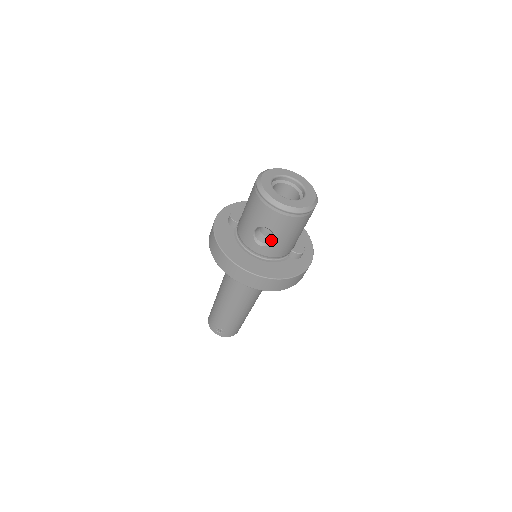
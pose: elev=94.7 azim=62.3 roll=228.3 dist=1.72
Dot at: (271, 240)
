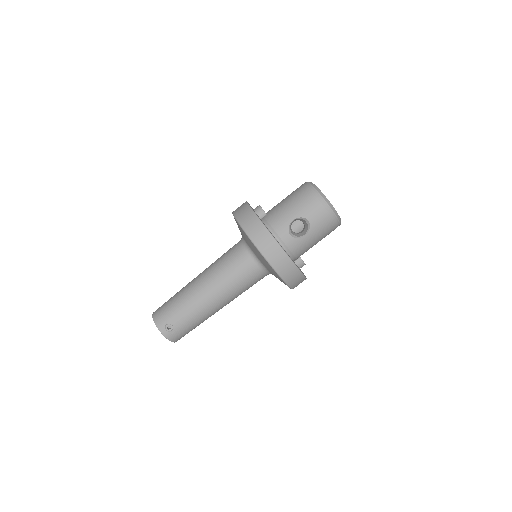
Dot at: (301, 235)
